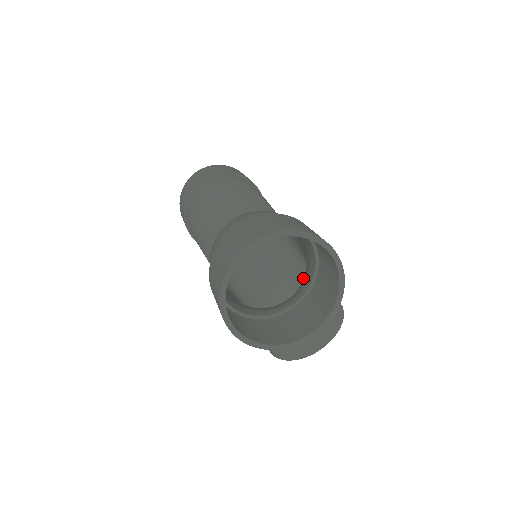
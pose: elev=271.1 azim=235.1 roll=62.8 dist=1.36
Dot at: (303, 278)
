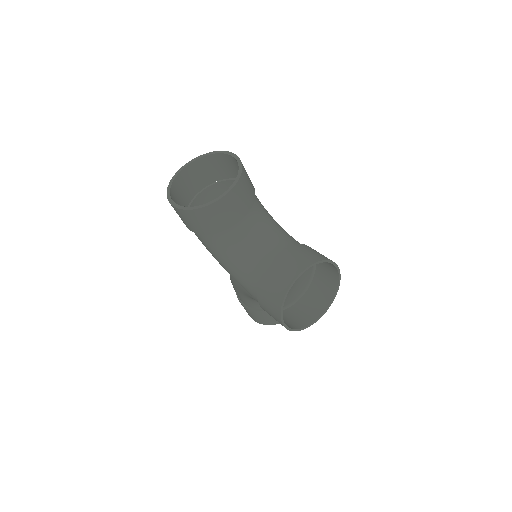
Dot at: (317, 281)
